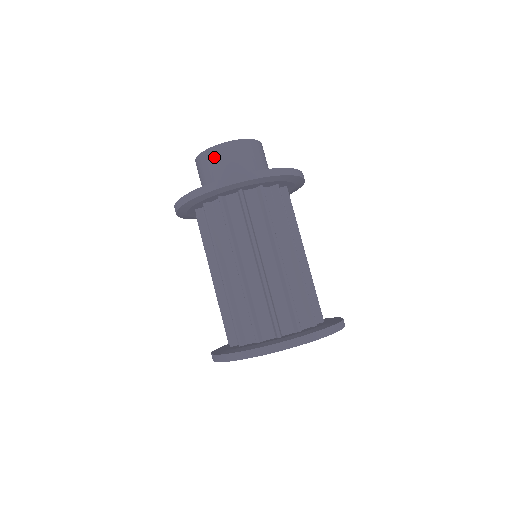
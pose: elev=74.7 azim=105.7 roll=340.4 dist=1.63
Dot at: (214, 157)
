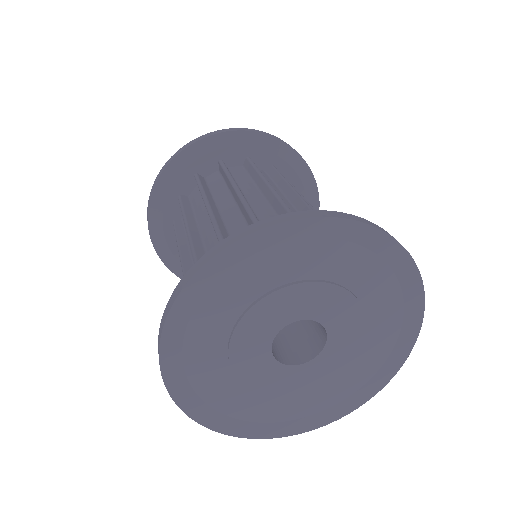
Dot at: occluded
